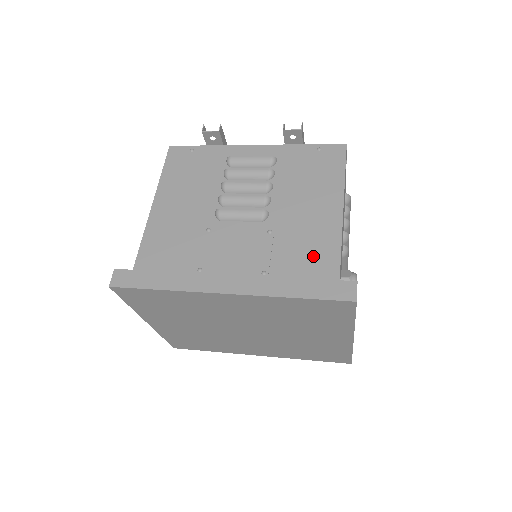
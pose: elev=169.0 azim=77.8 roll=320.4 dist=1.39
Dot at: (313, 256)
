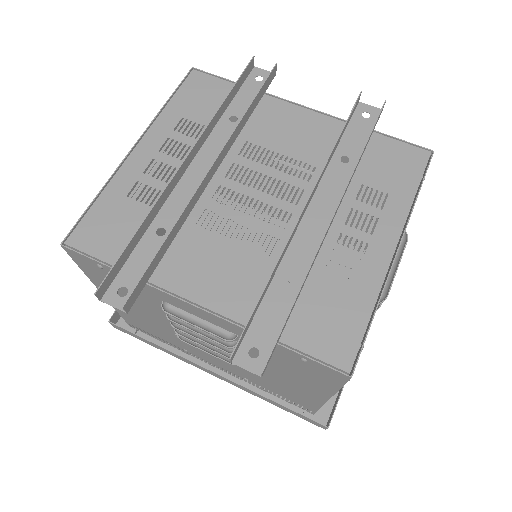
Dot at: (292, 396)
